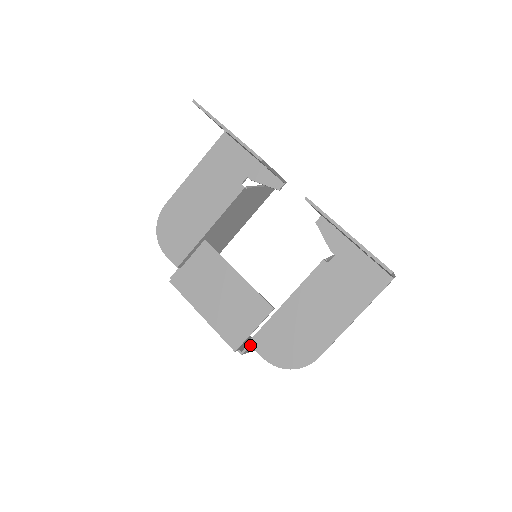
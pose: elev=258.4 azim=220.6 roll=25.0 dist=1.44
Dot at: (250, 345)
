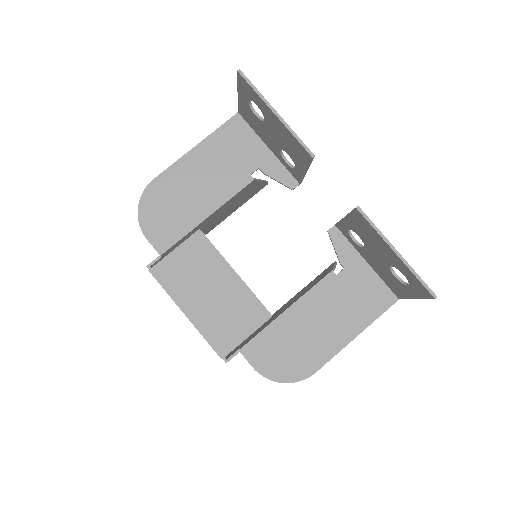
Dot at: (237, 353)
